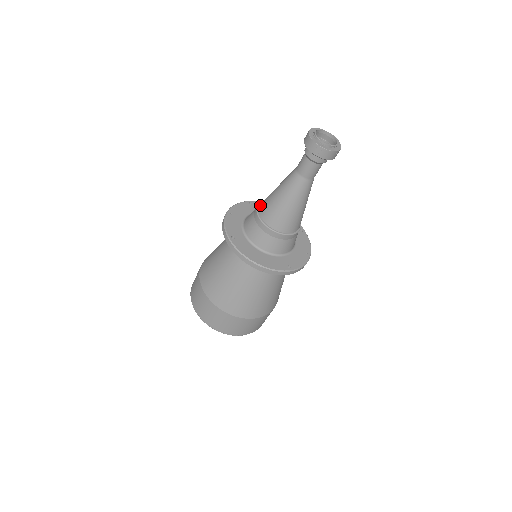
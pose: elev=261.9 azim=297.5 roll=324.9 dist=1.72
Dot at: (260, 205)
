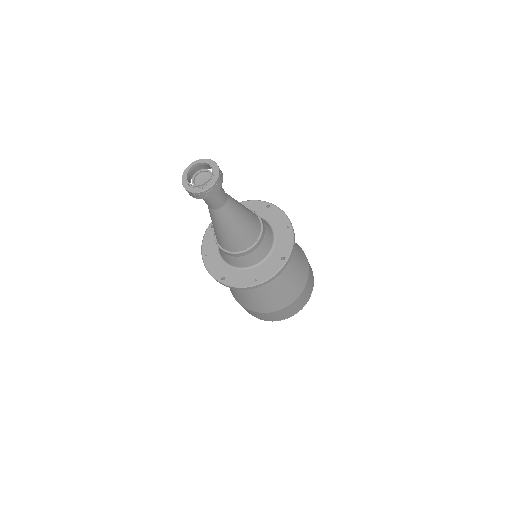
Dot at: (216, 239)
